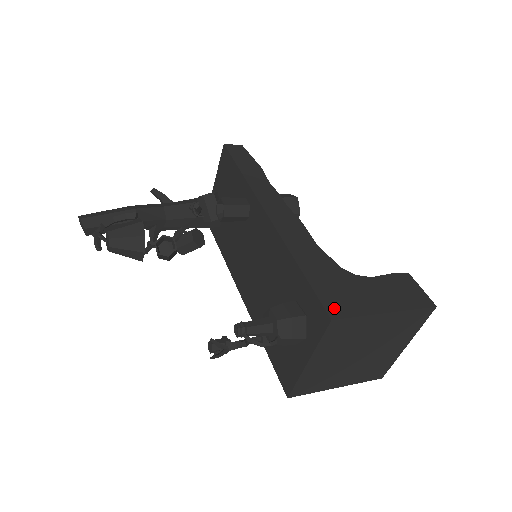
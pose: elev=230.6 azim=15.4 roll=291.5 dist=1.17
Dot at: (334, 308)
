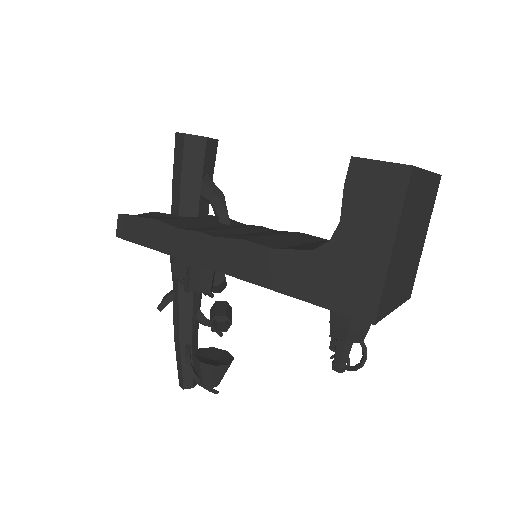
Dot at: (362, 309)
